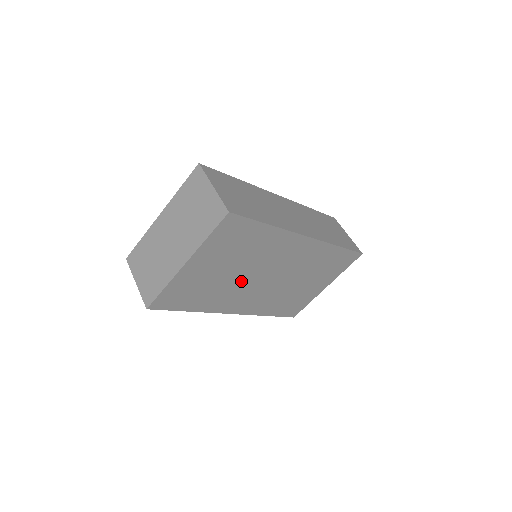
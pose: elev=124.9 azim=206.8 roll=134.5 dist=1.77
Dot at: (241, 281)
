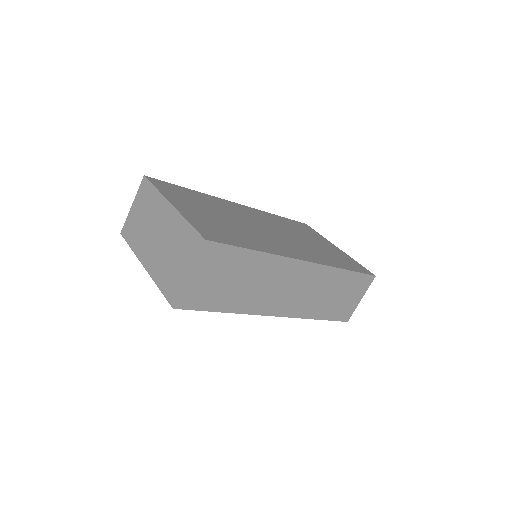
Dot at: occluded
